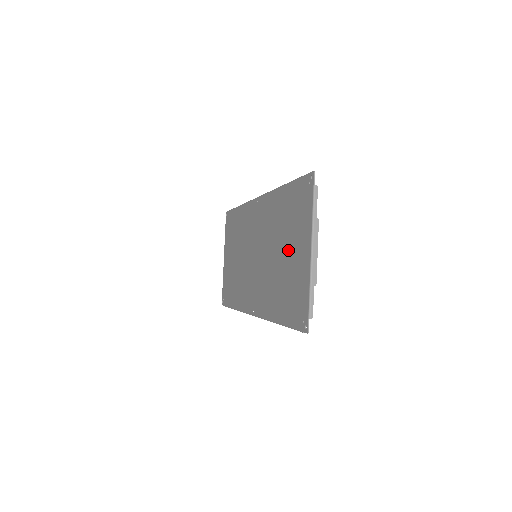
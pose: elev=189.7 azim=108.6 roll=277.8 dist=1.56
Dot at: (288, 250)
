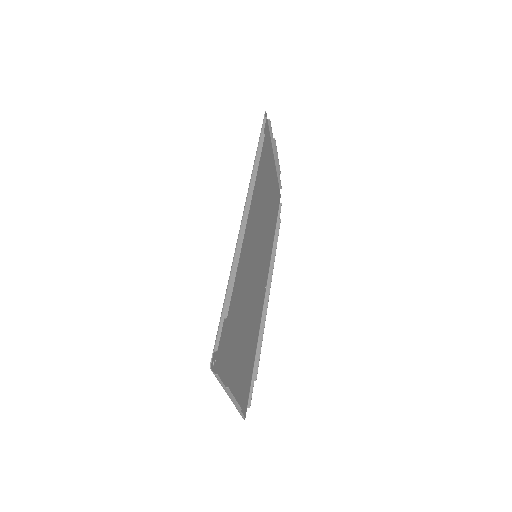
Dot at: (238, 342)
